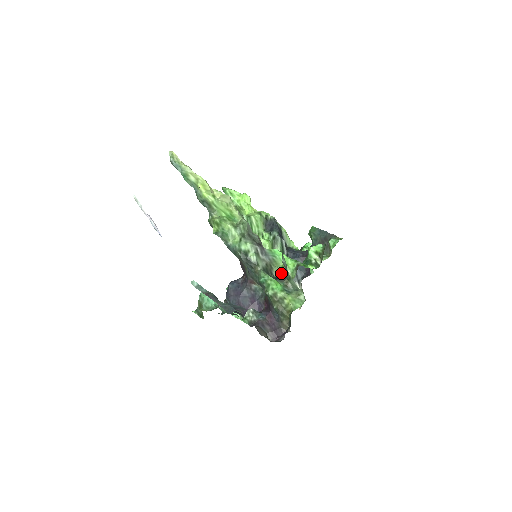
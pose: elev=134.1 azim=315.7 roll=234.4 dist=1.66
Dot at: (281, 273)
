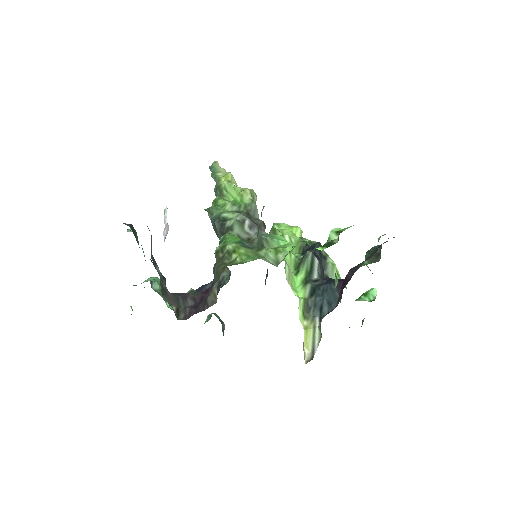
Dot at: (269, 258)
